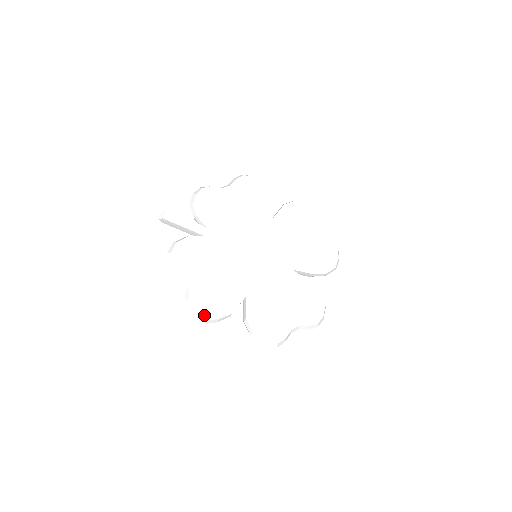
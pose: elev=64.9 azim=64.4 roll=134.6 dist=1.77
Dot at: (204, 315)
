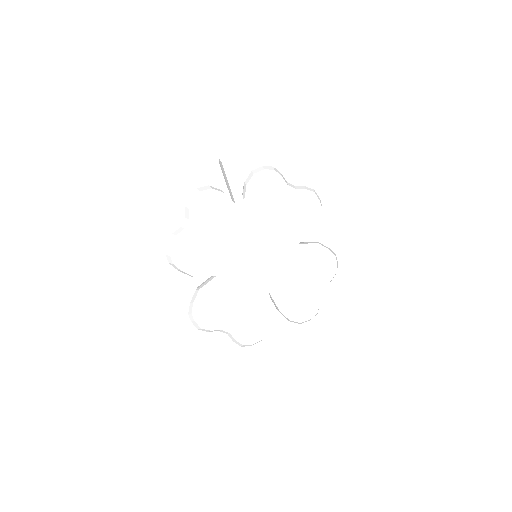
Dot at: (174, 257)
